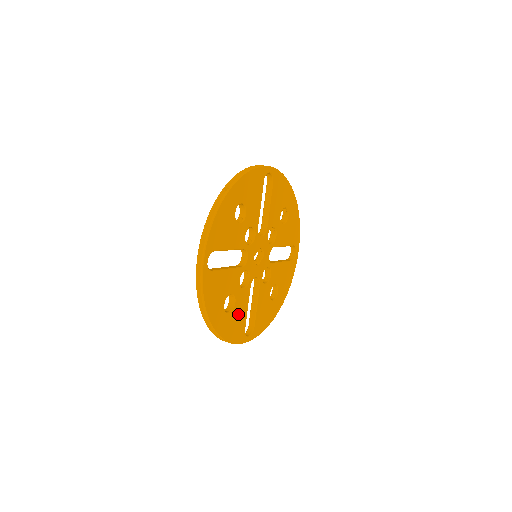
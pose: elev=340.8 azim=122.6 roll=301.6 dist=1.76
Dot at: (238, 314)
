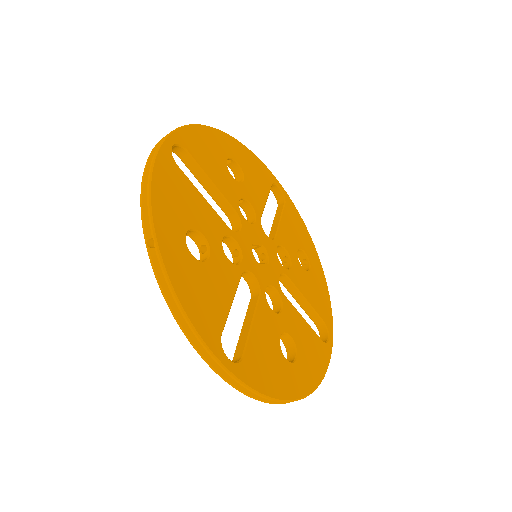
Dot at: (211, 285)
